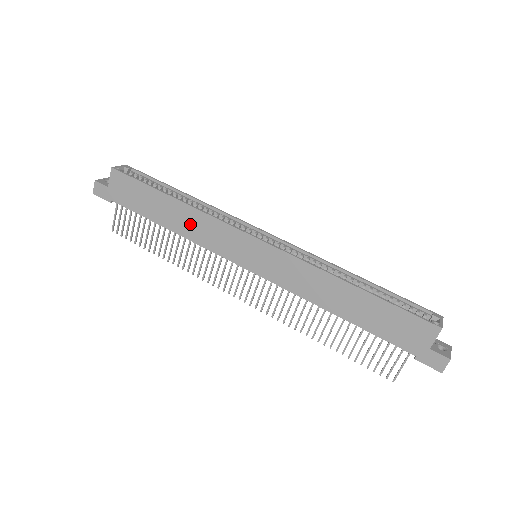
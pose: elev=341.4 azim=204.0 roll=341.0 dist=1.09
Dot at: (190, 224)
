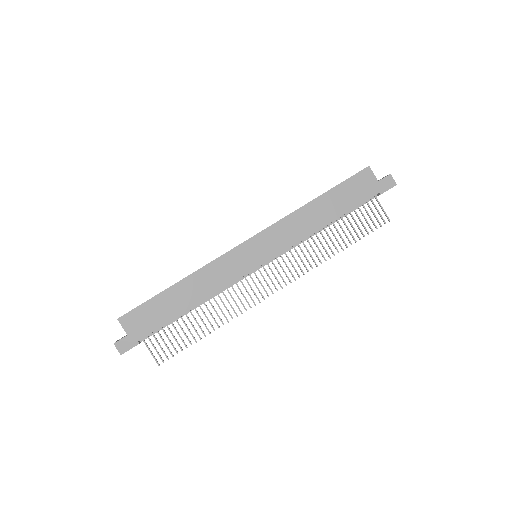
Dot at: (203, 285)
